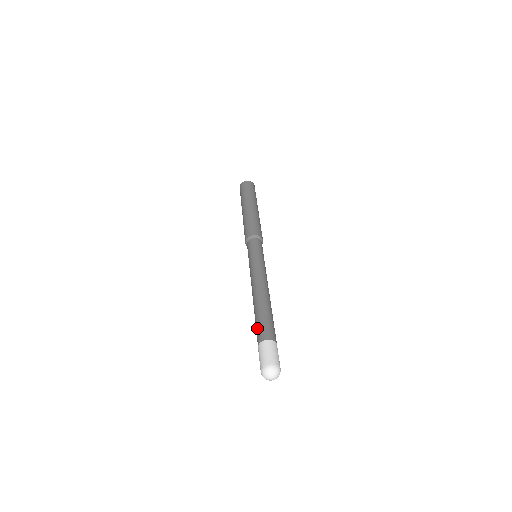
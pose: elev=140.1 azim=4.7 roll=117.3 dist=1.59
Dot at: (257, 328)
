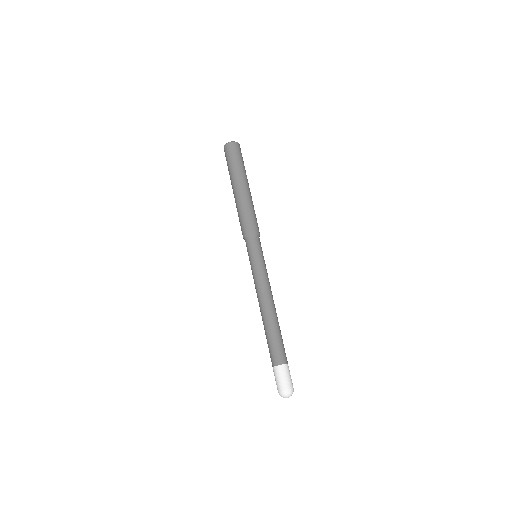
Dot at: (272, 349)
